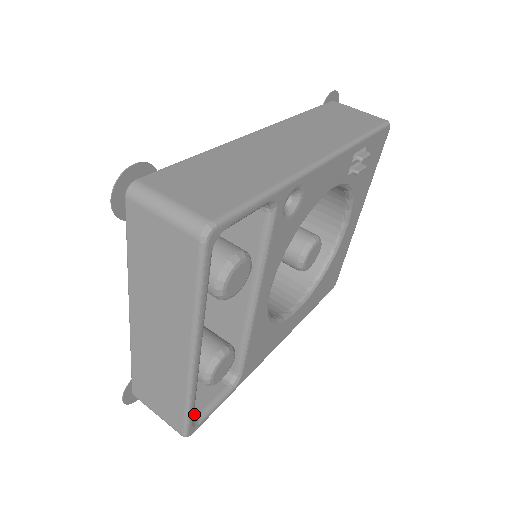
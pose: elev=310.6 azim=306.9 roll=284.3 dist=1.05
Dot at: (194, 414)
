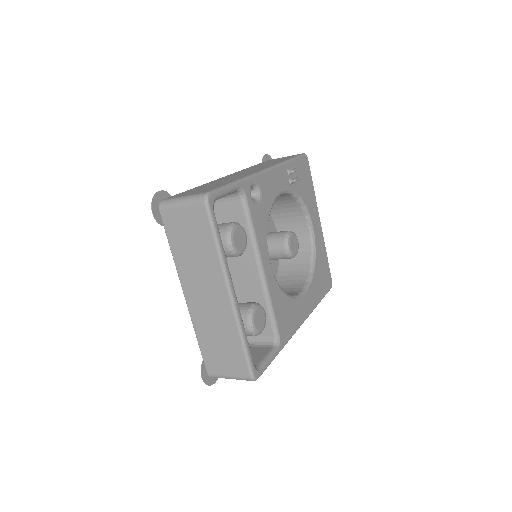
Dot at: occluded
